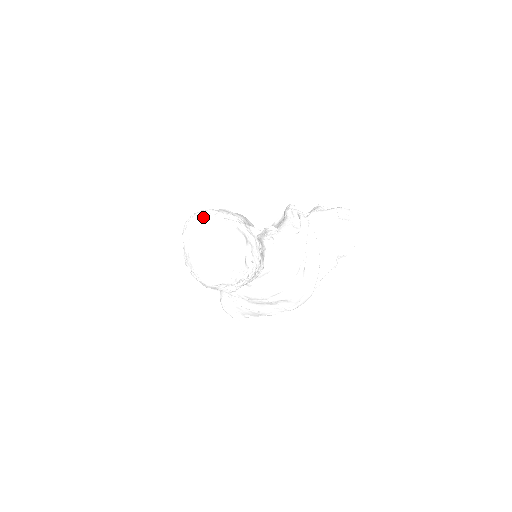
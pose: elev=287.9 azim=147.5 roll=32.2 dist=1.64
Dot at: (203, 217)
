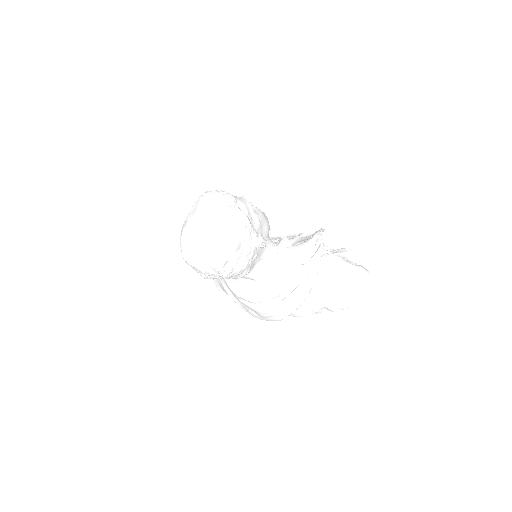
Dot at: (218, 201)
